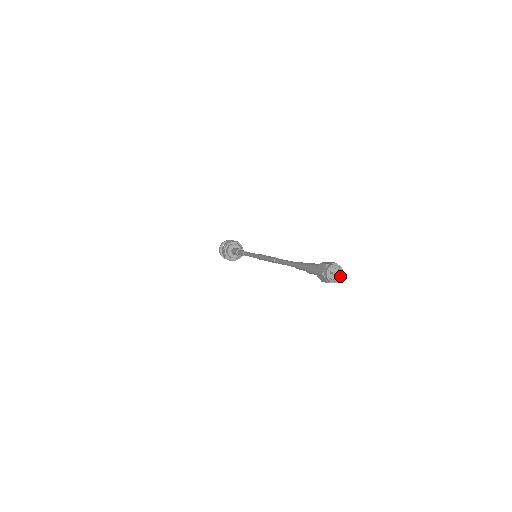
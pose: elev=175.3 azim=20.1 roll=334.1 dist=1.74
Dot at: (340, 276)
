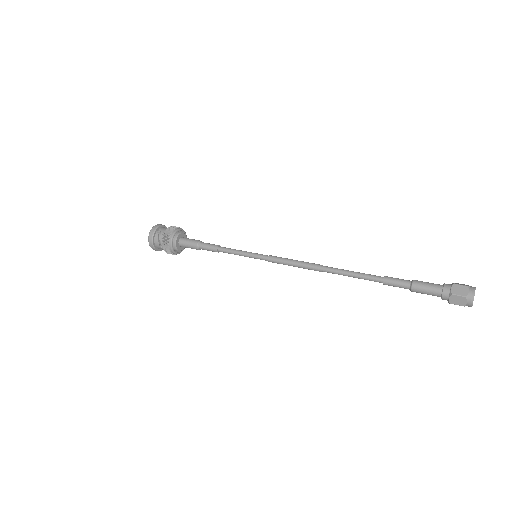
Dot at: occluded
